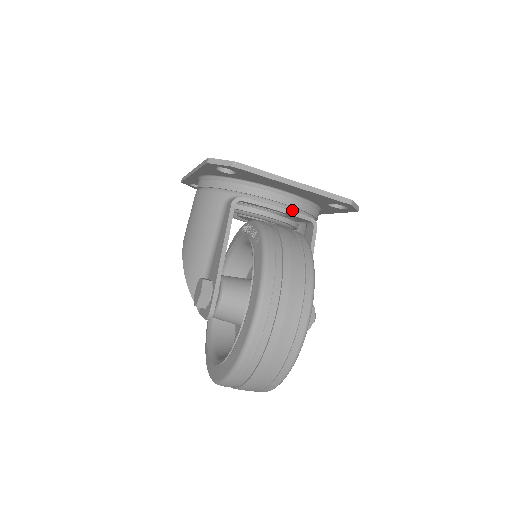
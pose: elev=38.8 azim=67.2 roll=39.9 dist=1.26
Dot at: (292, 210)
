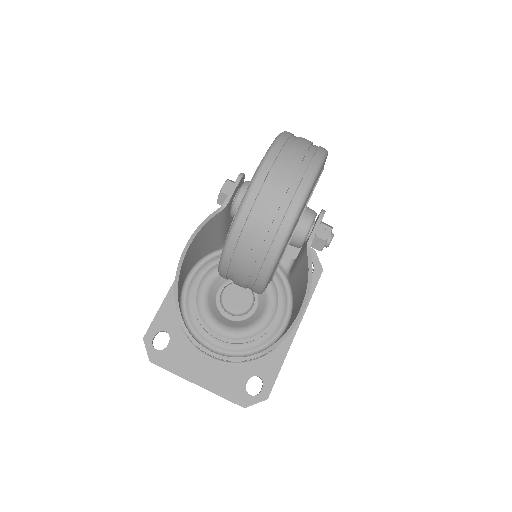
Dot at: occluded
